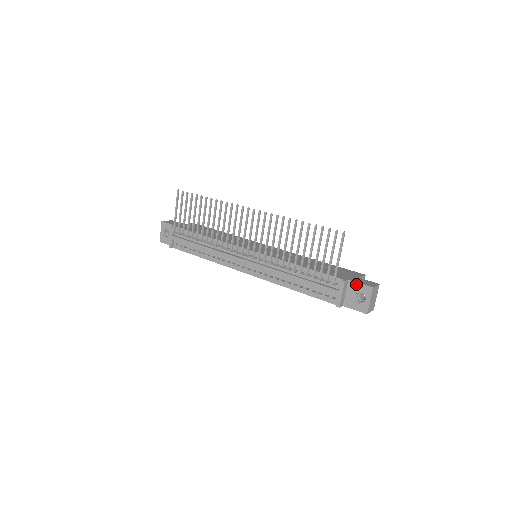
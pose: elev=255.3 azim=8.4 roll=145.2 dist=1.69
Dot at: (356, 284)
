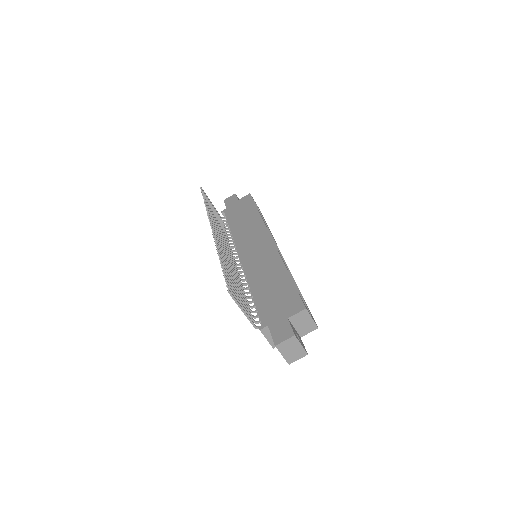
Dot at: (271, 334)
